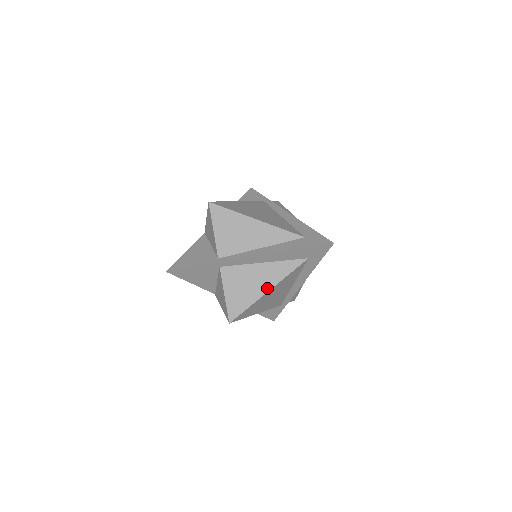
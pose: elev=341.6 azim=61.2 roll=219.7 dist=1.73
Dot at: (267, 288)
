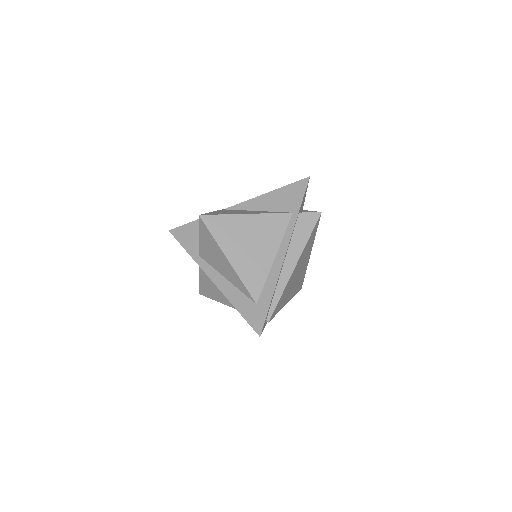
Dot at: (224, 302)
